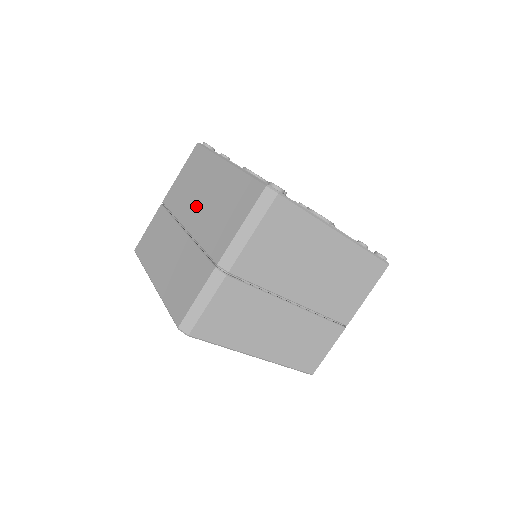
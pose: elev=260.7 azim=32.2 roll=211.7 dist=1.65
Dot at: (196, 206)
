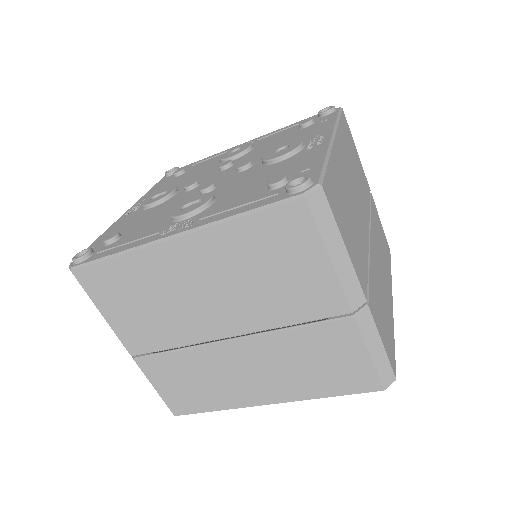
Dot at: (207, 311)
